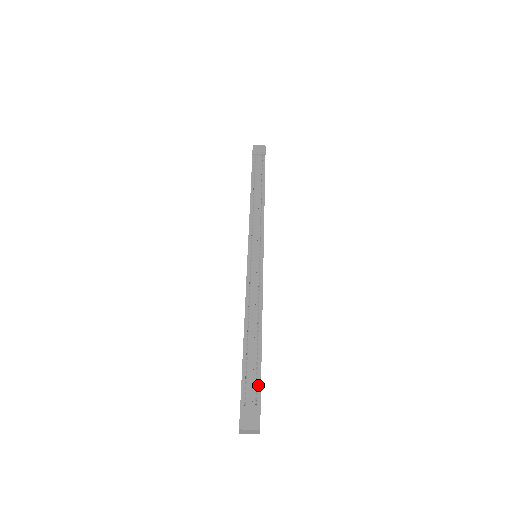
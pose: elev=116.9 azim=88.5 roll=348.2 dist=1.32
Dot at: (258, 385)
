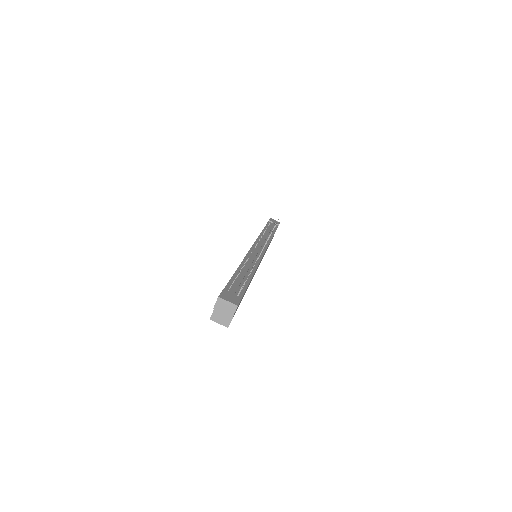
Dot at: (242, 291)
